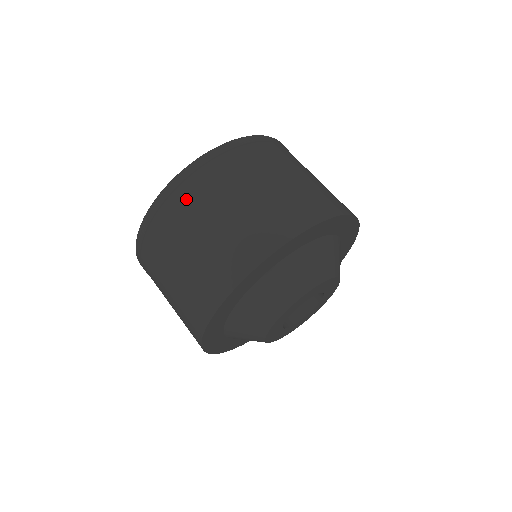
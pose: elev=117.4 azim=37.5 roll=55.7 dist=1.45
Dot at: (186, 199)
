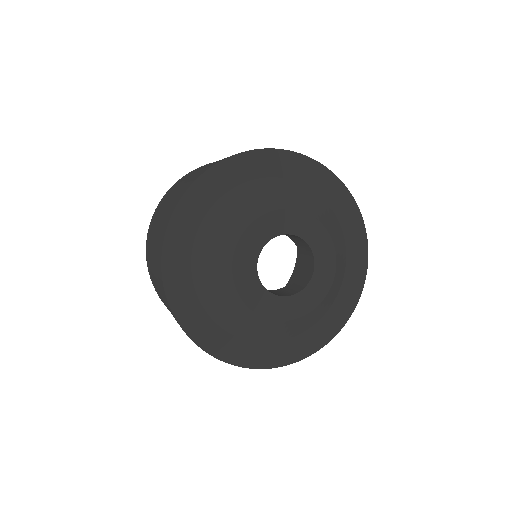
Dot at: (158, 212)
